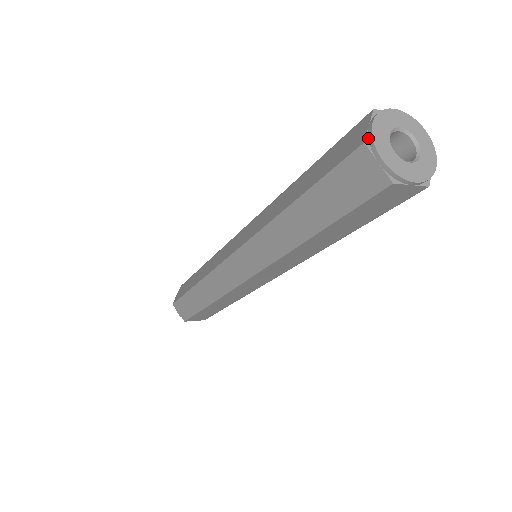
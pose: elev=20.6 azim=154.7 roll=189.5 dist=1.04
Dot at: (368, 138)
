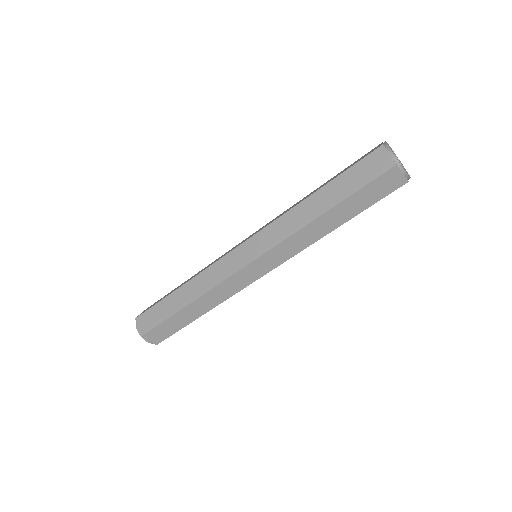
Dot at: (395, 162)
